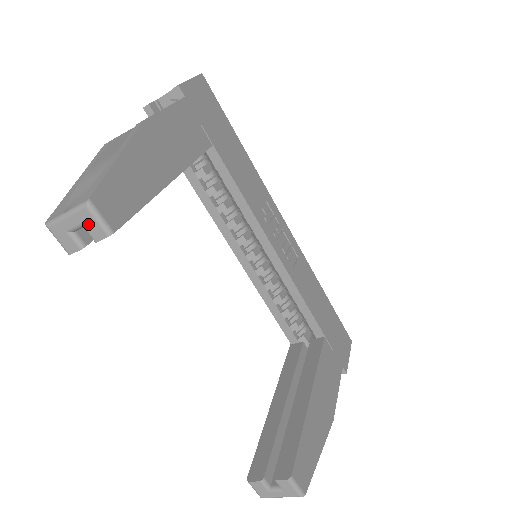
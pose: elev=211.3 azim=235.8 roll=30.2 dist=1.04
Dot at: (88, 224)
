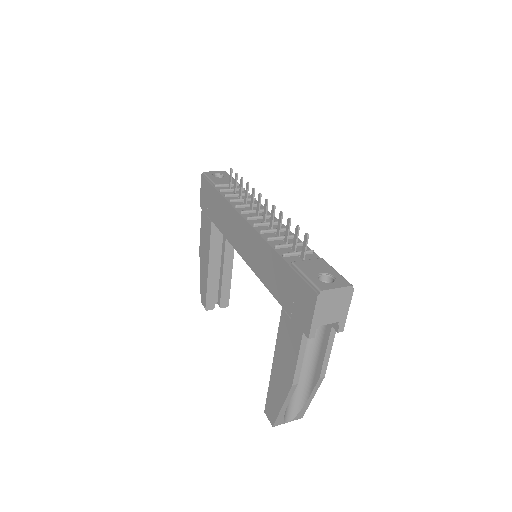
Dot at: occluded
